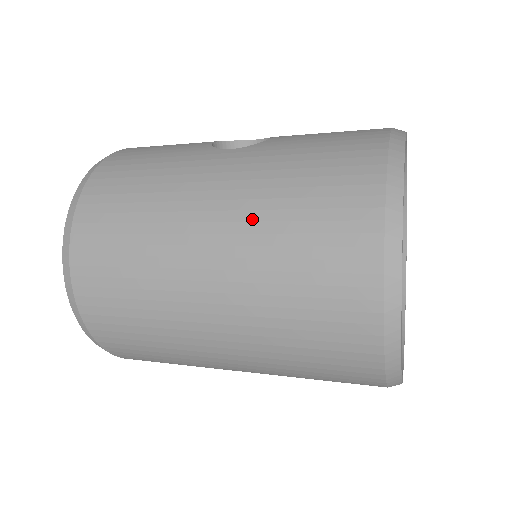
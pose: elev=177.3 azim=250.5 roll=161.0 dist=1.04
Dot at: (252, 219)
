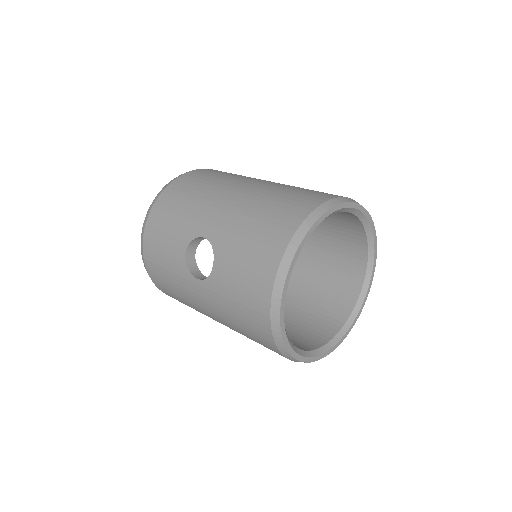
Dot at: (231, 328)
